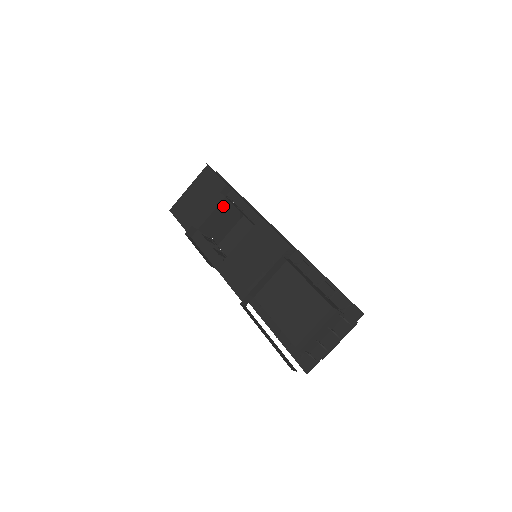
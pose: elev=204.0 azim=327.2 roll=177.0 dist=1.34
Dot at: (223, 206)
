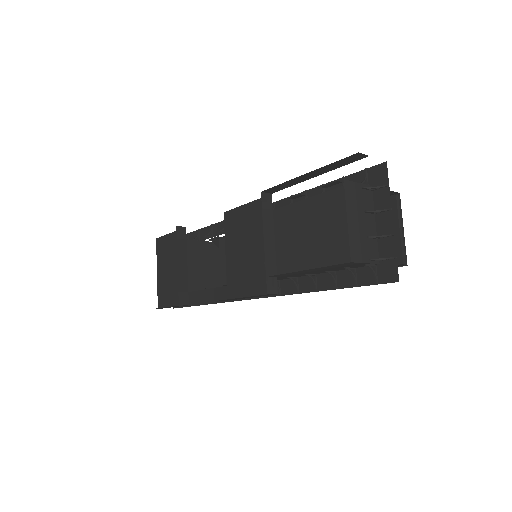
Dot at: (193, 251)
